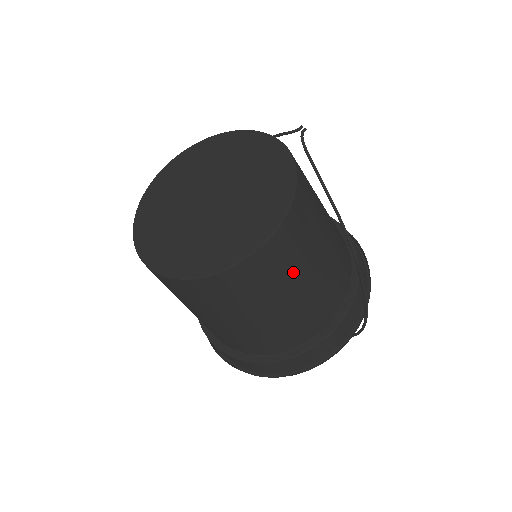
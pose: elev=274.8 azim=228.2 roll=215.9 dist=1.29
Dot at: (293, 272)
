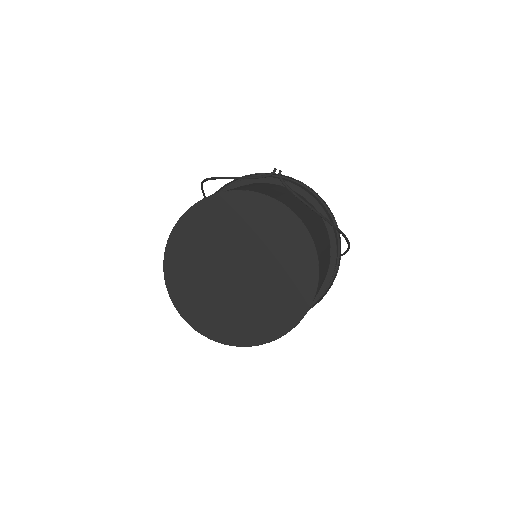
Dot at: occluded
